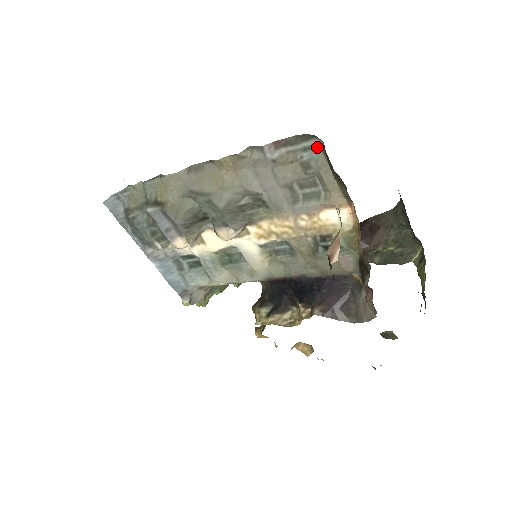
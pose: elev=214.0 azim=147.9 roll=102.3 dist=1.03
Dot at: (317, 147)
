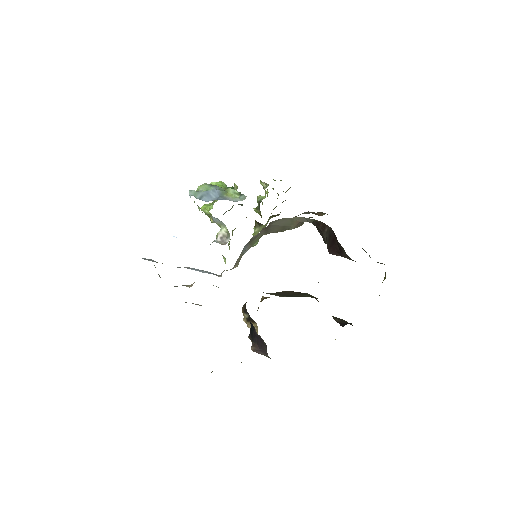
Dot at: occluded
